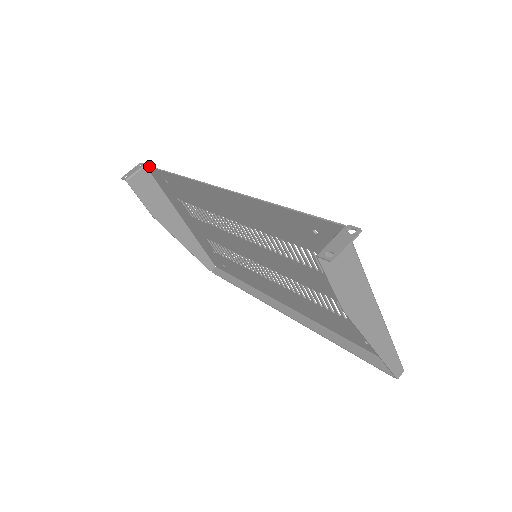
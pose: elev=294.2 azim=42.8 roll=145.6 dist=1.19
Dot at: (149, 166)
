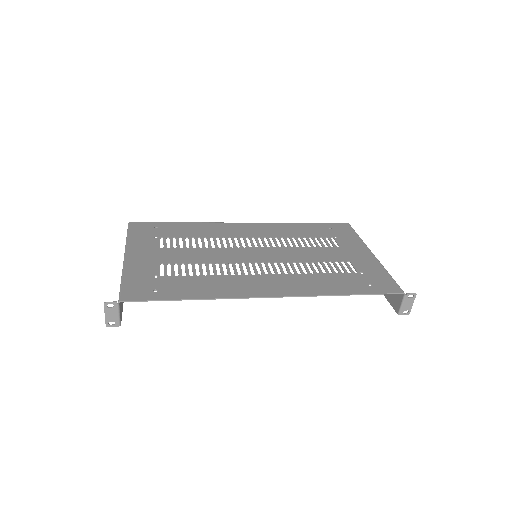
Dot at: occluded
